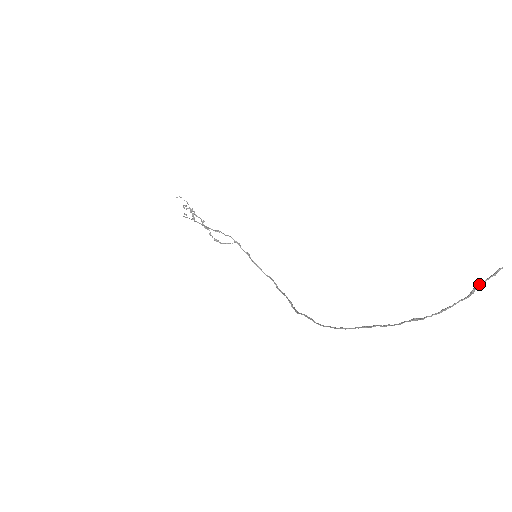
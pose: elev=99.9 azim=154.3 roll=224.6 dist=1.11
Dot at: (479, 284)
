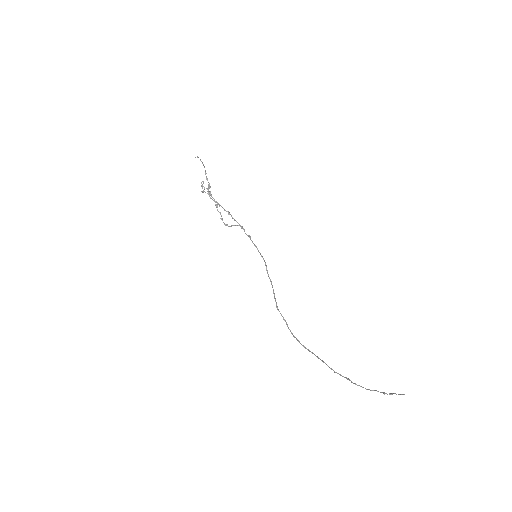
Dot at: (390, 393)
